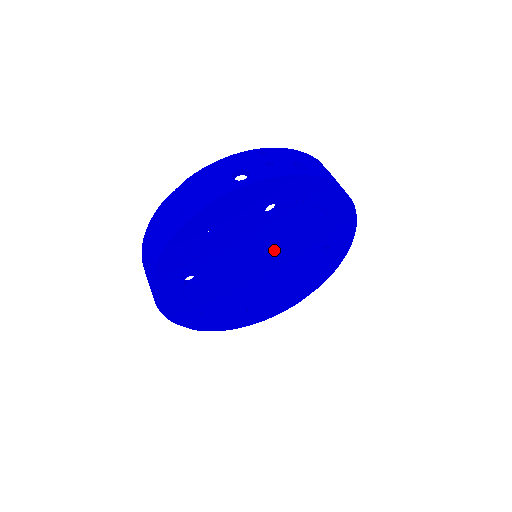
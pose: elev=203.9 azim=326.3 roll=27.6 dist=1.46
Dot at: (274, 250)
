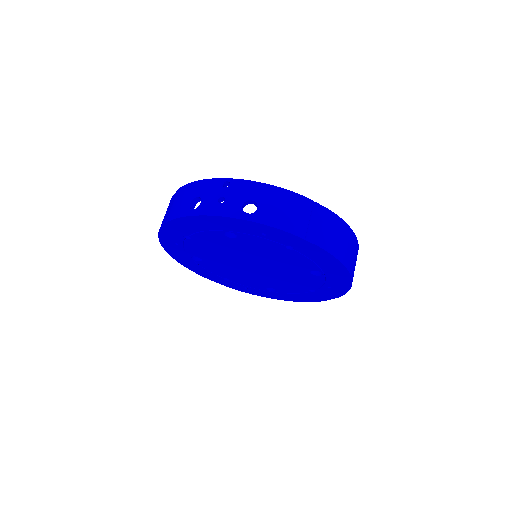
Dot at: (259, 260)
